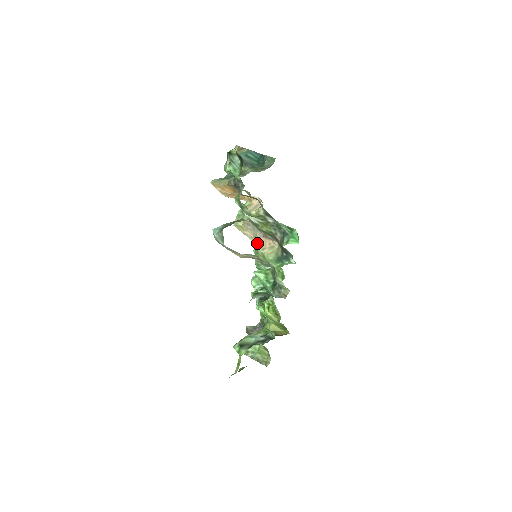
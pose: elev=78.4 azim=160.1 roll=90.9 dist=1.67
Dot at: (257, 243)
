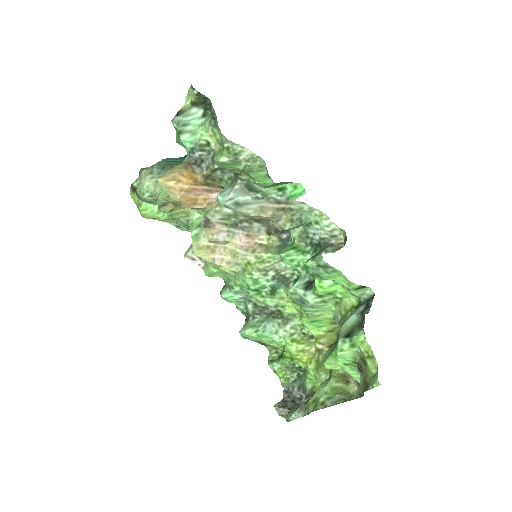
Dot at: (241, 251)
